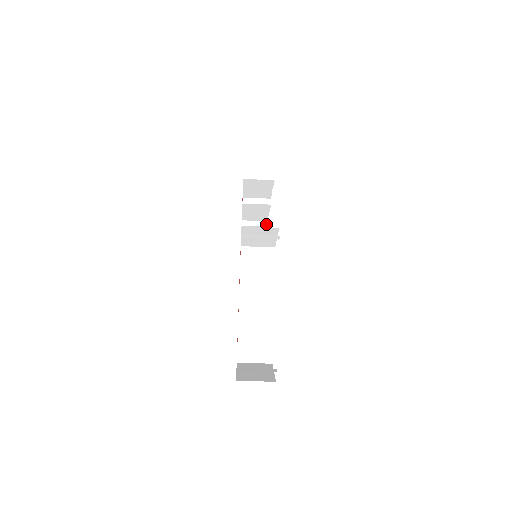
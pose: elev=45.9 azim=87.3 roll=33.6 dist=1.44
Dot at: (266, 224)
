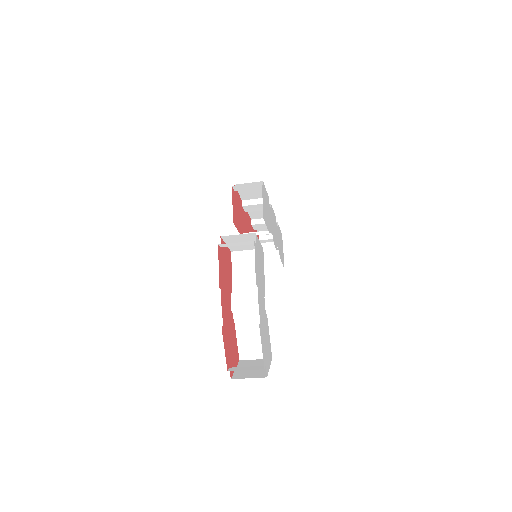
Dot at: occluded
